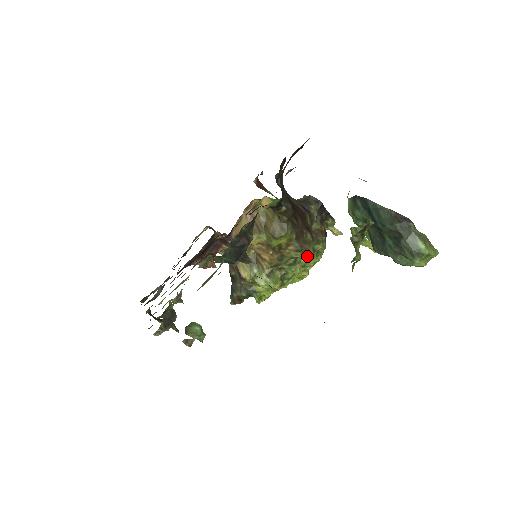
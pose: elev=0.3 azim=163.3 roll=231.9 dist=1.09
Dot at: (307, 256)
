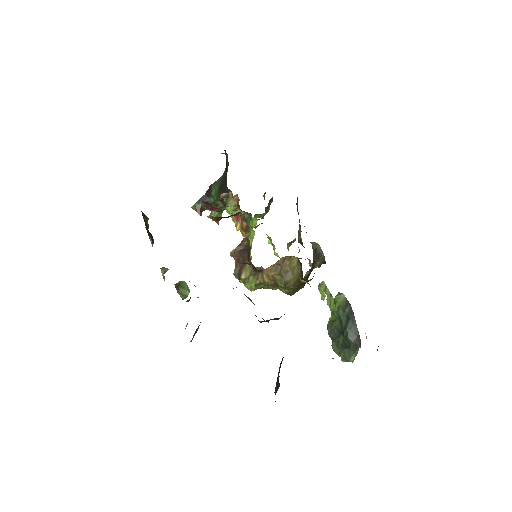
Dot at: occluded
